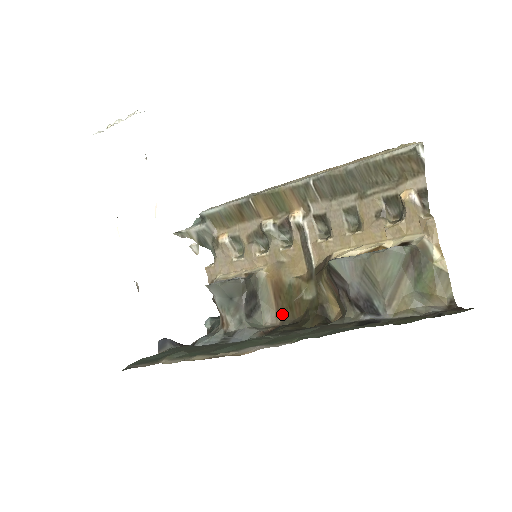
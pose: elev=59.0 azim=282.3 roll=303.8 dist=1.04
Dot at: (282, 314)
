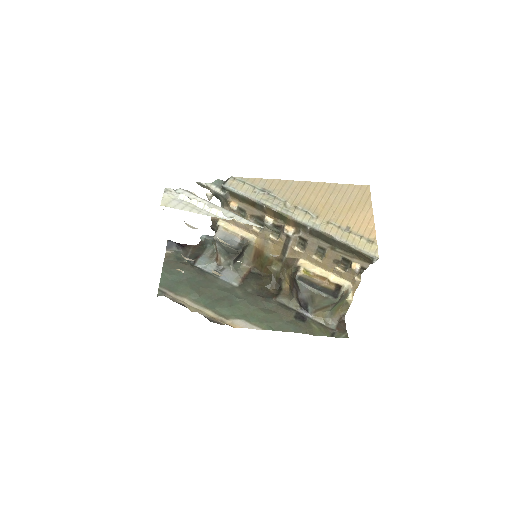
Dot at: (255, 265)
